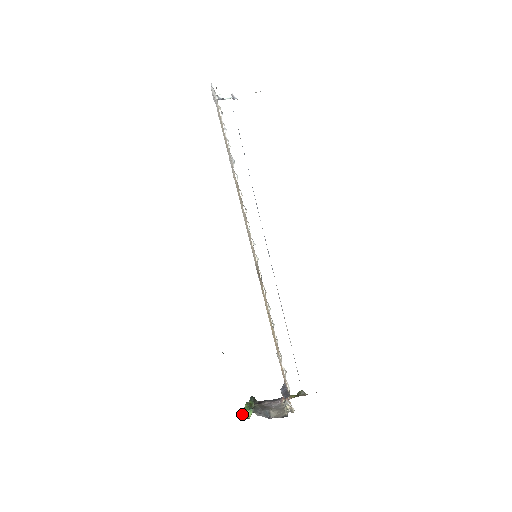
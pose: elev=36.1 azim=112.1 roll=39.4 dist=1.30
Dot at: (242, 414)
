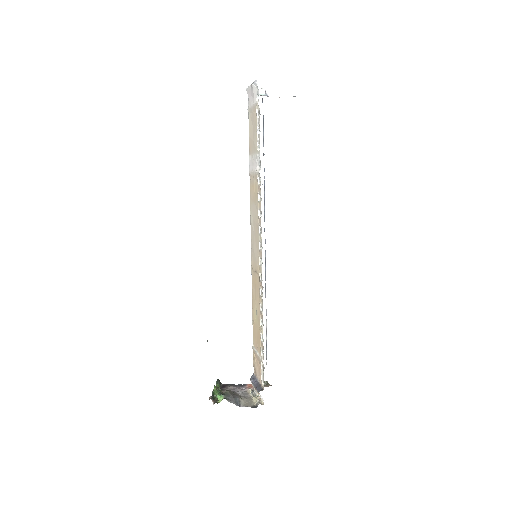
Dot at: (212, 397)
